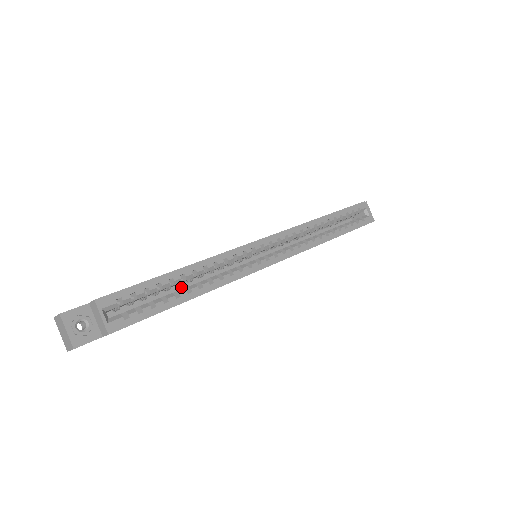
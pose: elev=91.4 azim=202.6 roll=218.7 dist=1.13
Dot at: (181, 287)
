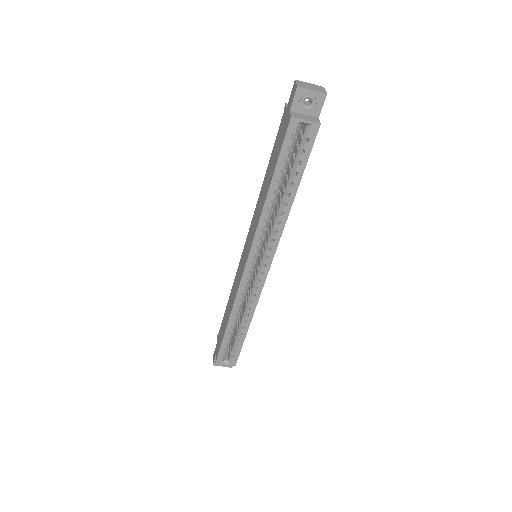
Dot at: occluded
